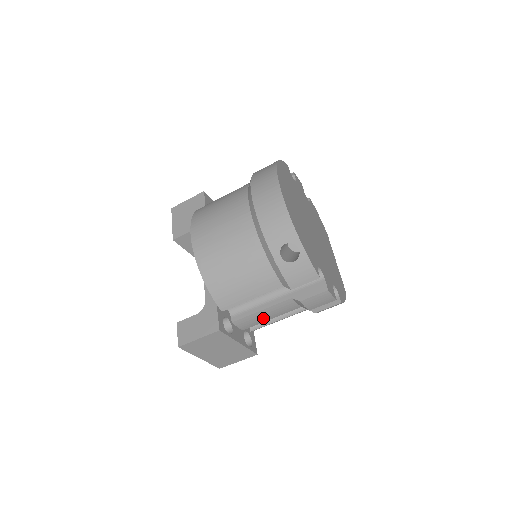
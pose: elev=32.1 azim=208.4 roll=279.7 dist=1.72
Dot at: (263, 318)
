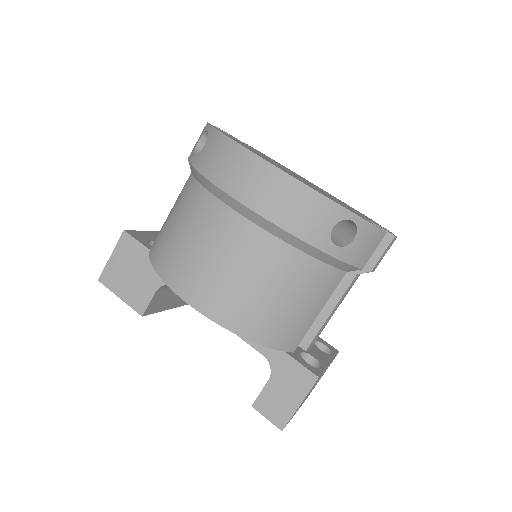
Dot at: occluded
